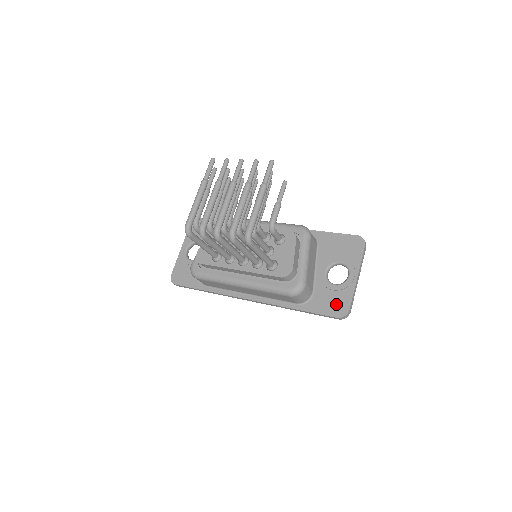
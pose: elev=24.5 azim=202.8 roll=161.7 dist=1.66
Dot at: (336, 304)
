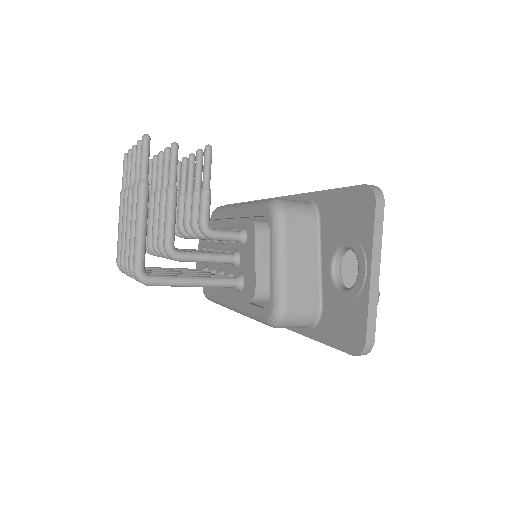
Dot at: (348, 328)
